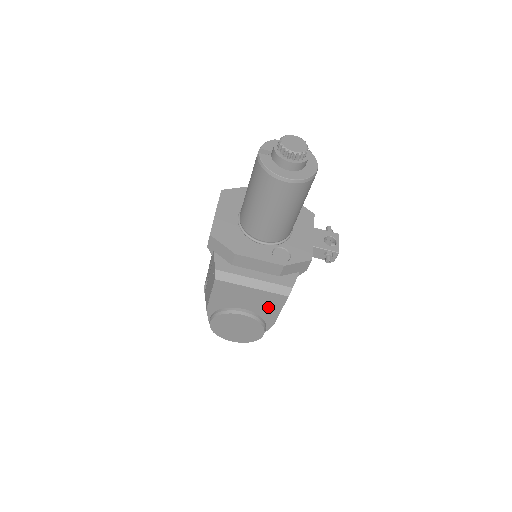
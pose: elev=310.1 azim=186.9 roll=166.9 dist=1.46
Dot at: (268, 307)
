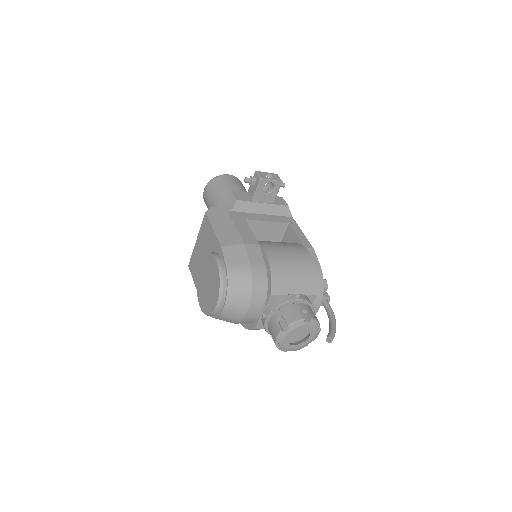
Dot at: (209, 238)
